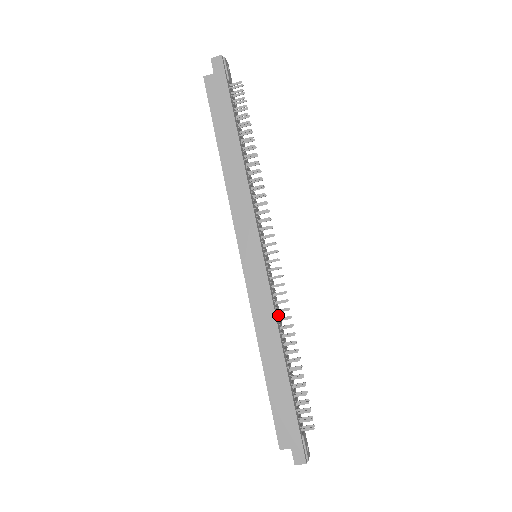
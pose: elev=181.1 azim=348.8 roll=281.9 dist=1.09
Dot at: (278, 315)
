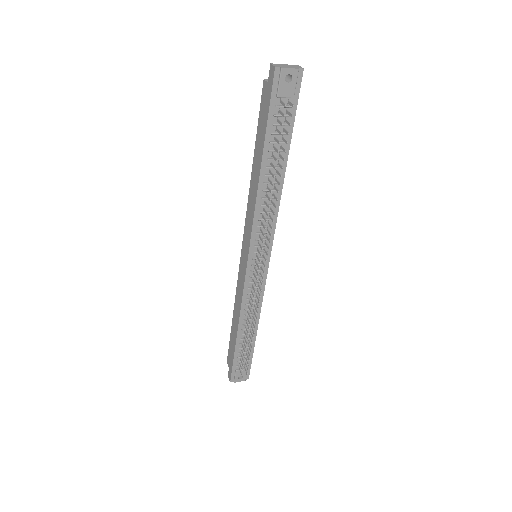
Dot at: (247, 304)
